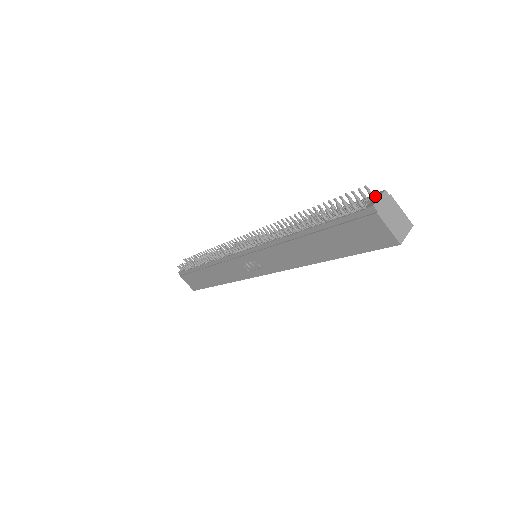
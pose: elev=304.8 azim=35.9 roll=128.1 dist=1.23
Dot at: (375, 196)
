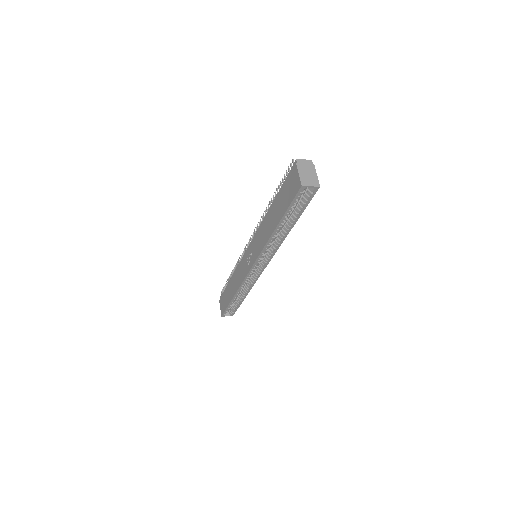
Dot at: occluded
